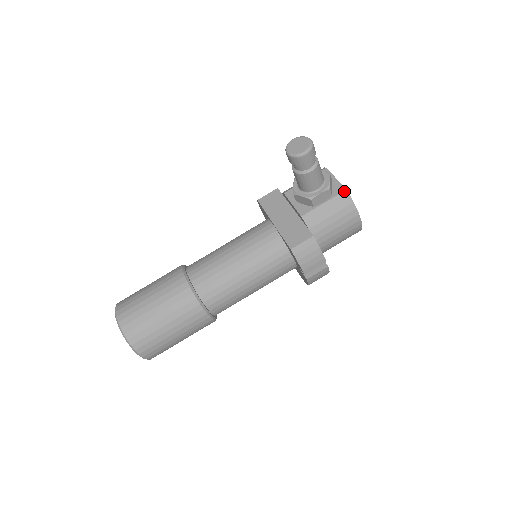
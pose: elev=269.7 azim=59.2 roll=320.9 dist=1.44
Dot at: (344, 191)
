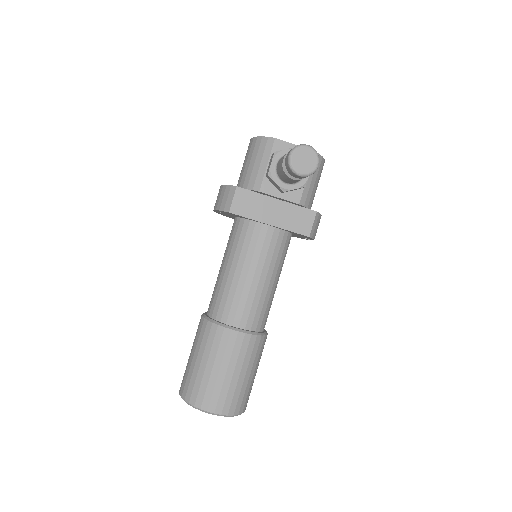
Dot at: occluded
